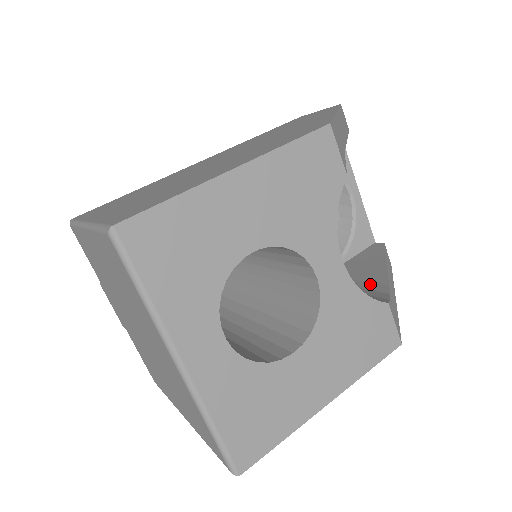
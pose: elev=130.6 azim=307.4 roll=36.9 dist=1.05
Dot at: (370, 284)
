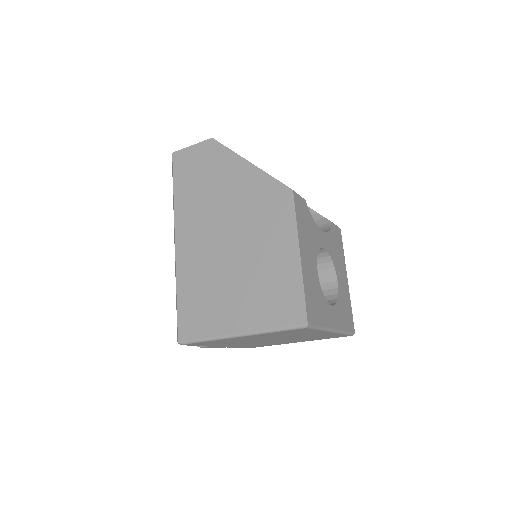
Dot at: occluded
